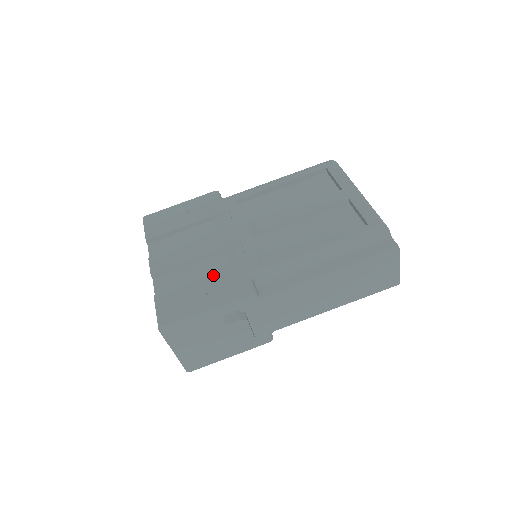
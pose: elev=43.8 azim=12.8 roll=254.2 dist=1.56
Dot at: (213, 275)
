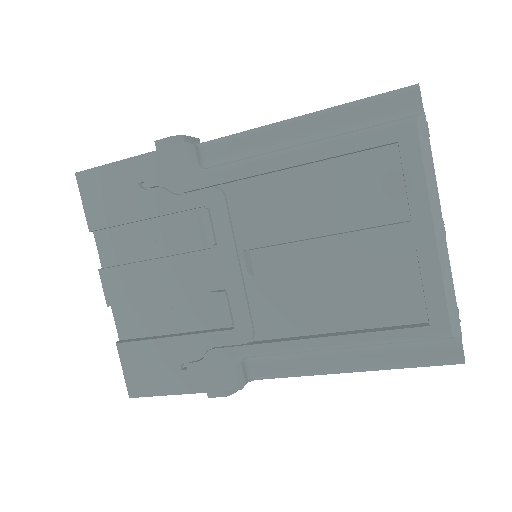
Dot at: (188, 340)
